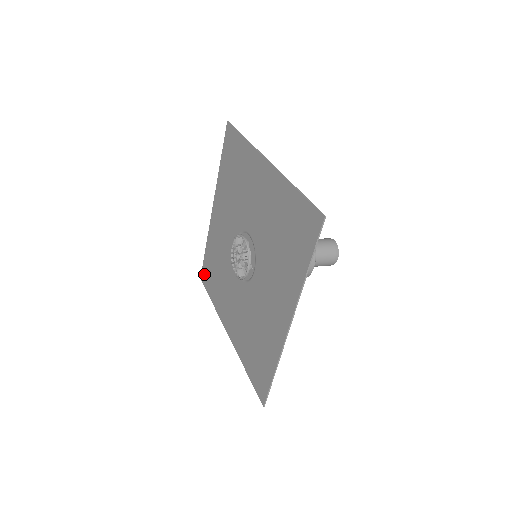
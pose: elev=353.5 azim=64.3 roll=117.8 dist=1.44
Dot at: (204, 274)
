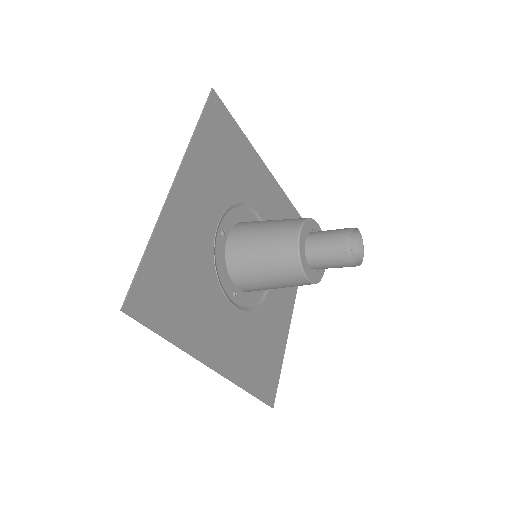
Dot at: (270, 389)
